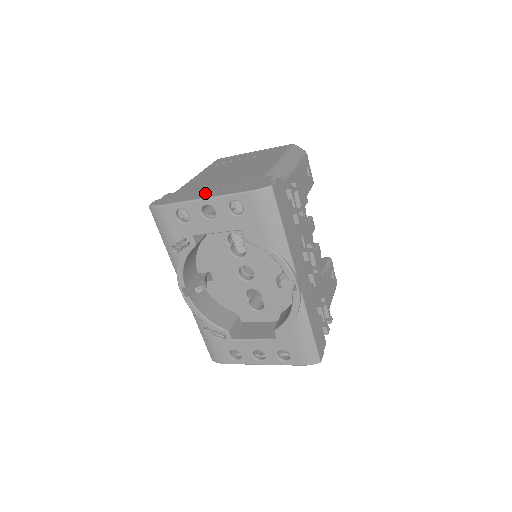
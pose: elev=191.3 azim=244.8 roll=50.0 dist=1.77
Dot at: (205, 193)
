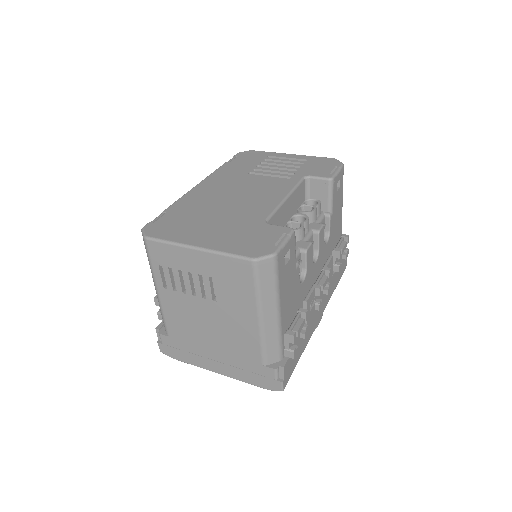
Dot at: (212, 364)
